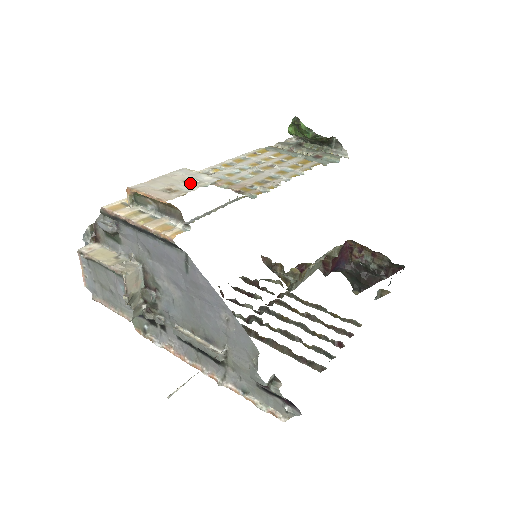
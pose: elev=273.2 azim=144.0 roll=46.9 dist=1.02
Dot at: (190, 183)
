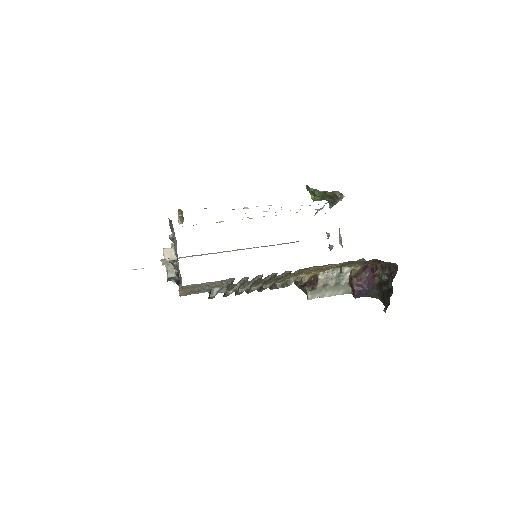
Dot at: occluded
